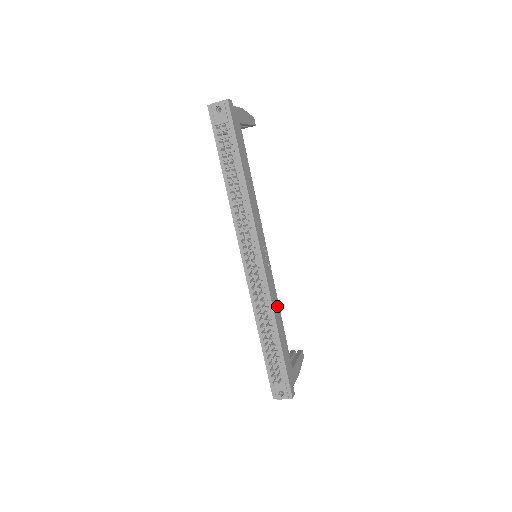
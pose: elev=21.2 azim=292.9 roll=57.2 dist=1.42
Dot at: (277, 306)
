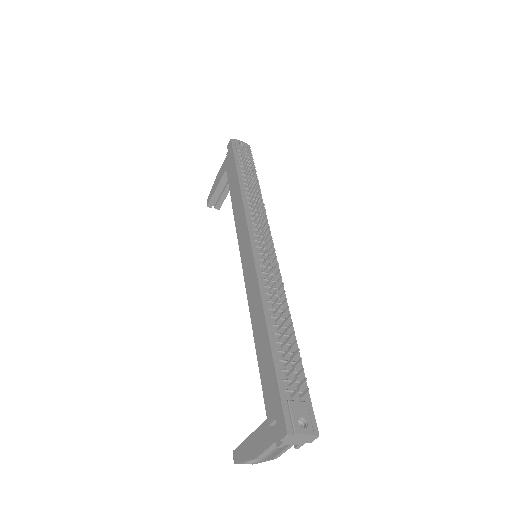
Dot at: occluded
